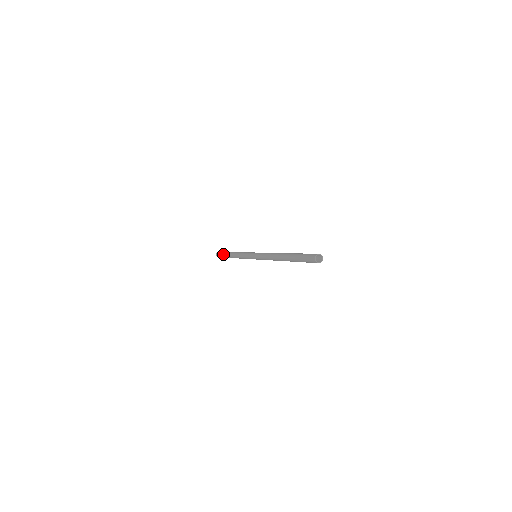
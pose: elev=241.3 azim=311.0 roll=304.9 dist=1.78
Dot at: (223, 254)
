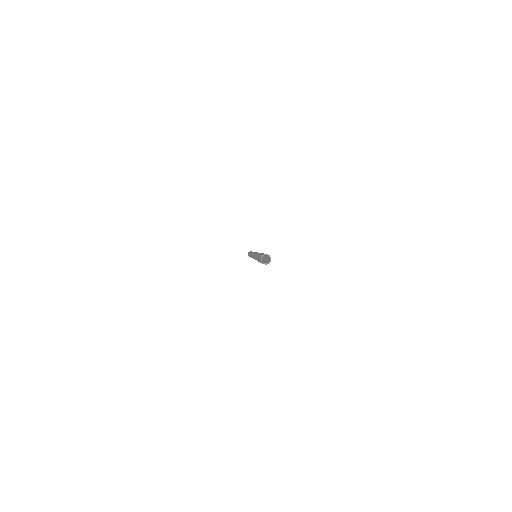
Dot at: occluded
